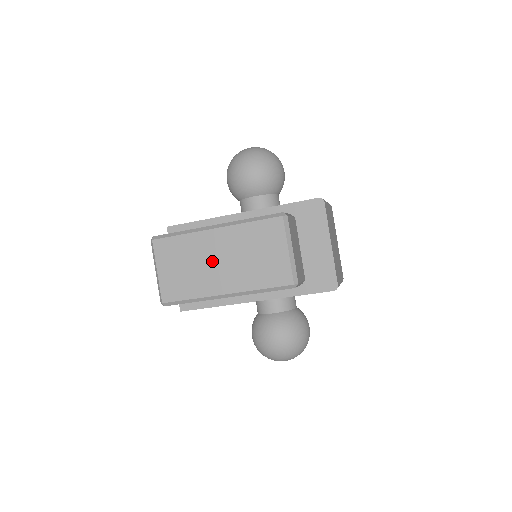
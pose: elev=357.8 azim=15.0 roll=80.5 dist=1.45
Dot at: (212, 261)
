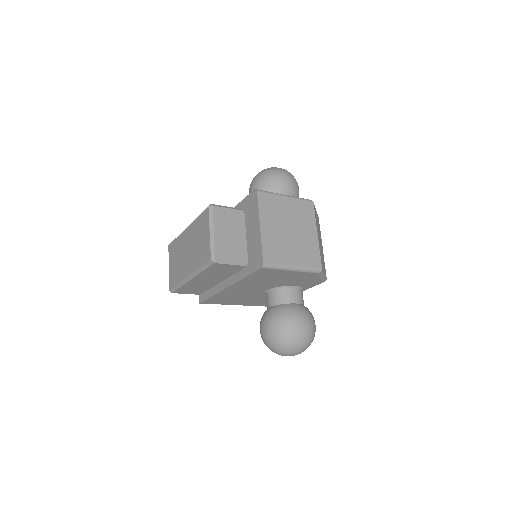
Dot at: (185, 253)
